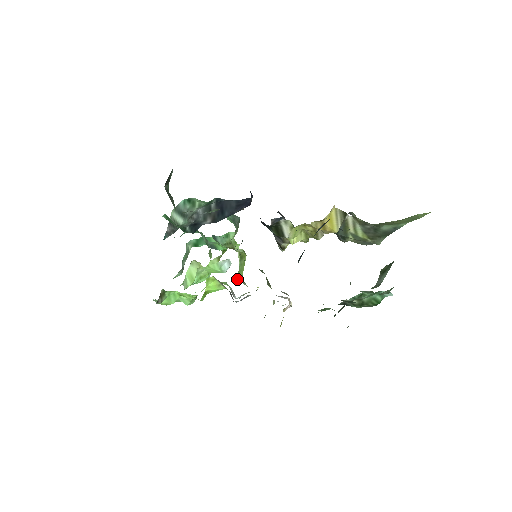
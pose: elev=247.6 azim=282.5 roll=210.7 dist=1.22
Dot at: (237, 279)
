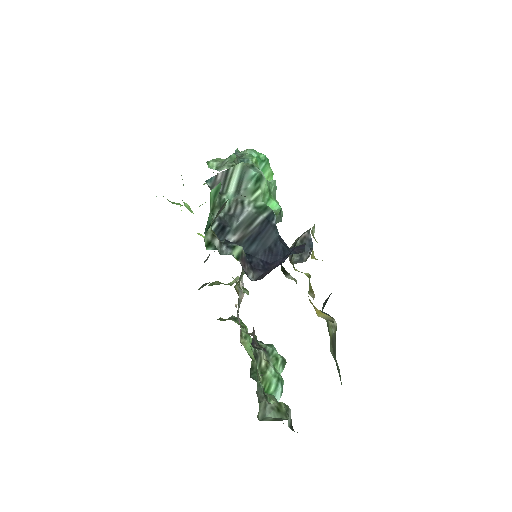
Dot at: occluded
